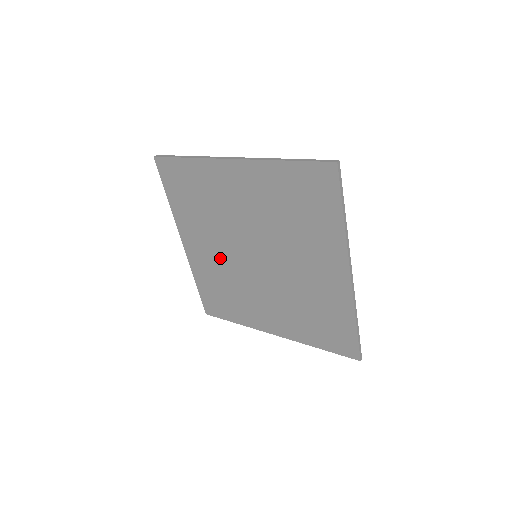
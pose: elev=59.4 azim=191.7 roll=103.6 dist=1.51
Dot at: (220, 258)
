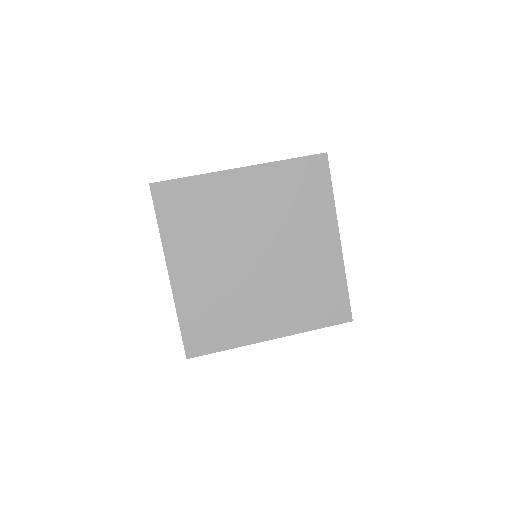
Dot at: (216, 273)
